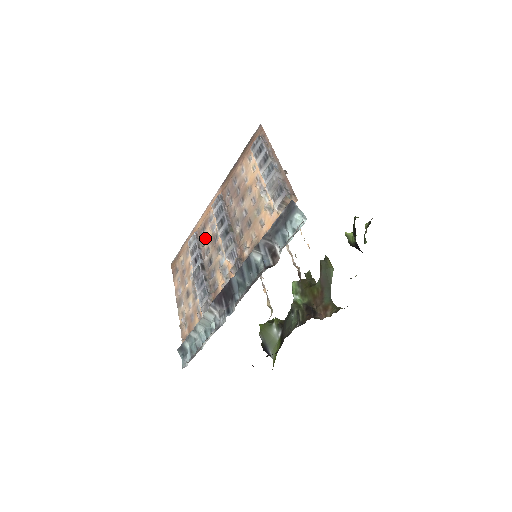
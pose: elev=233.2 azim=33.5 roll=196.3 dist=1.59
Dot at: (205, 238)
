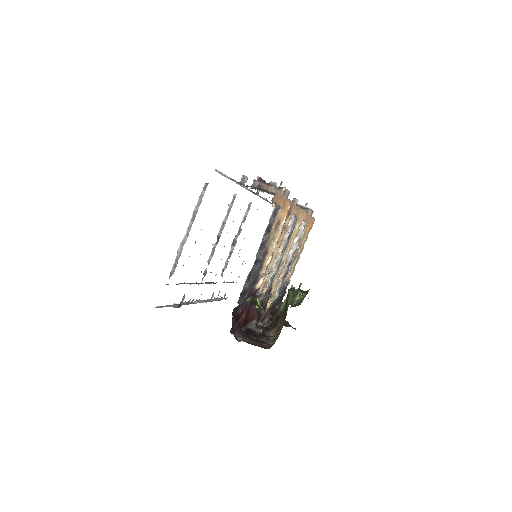
Dot at: occluded
